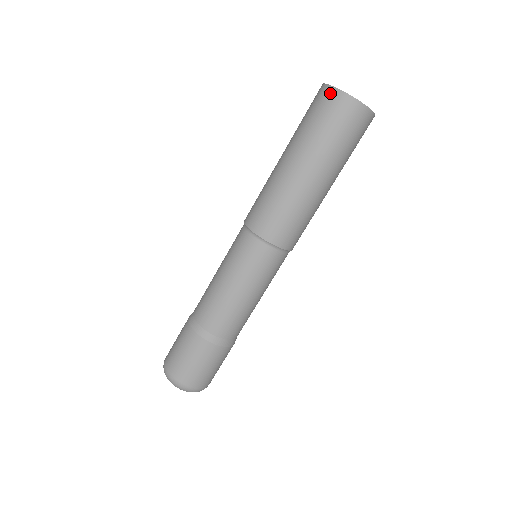
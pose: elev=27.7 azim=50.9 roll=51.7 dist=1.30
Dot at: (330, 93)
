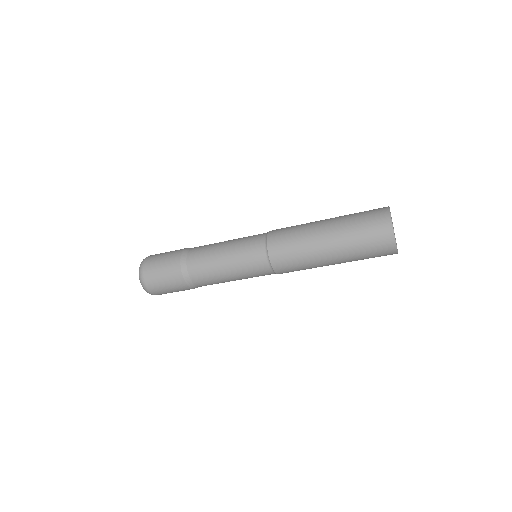
Dot at: (391, 247)
